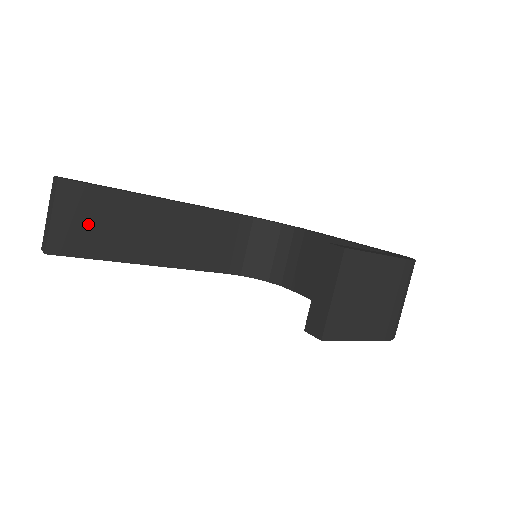
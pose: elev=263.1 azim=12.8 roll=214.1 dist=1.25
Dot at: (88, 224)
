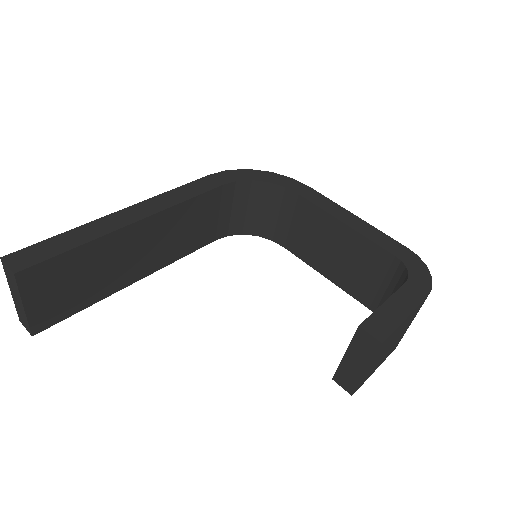
Dot at: (65, 289)
